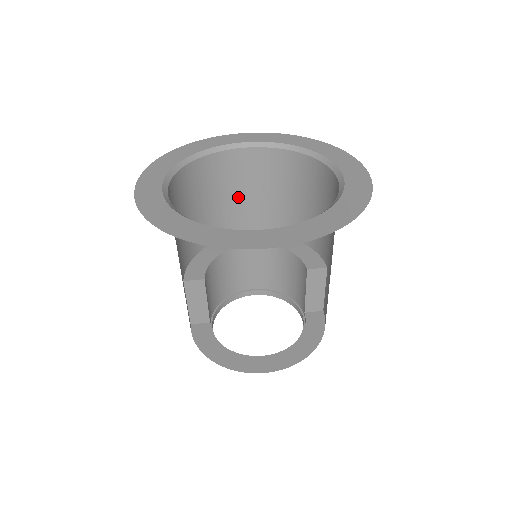
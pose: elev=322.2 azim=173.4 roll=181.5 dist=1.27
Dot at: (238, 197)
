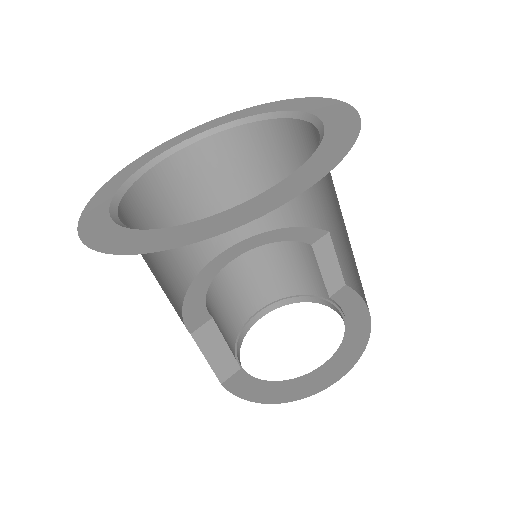
Dot at: (192, 215)
